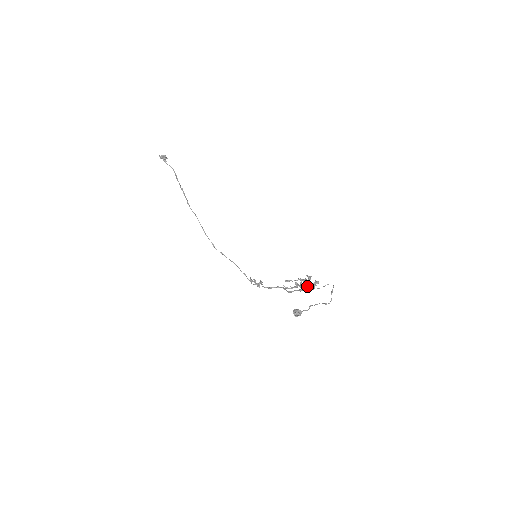
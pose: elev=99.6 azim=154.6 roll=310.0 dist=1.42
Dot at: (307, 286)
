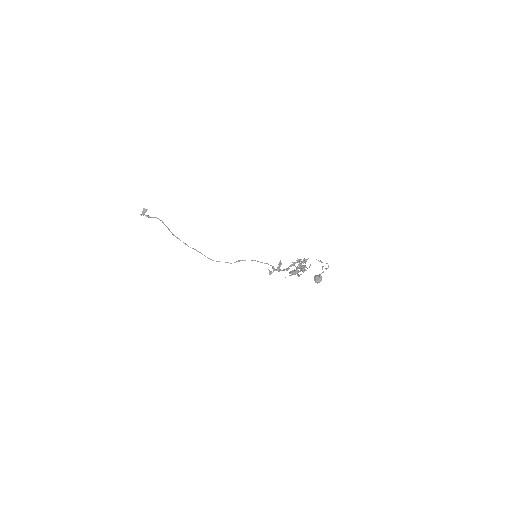
Dot at: (298, 276)
